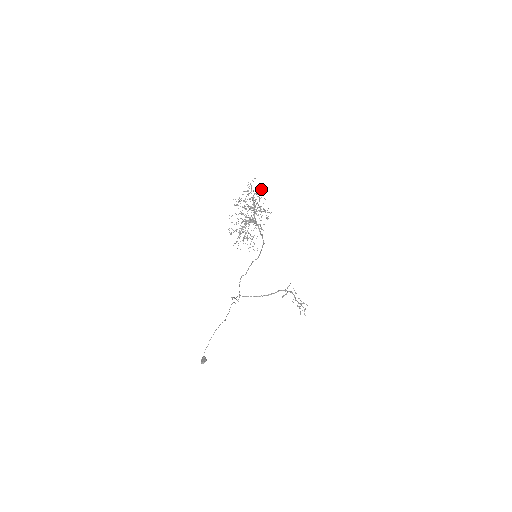
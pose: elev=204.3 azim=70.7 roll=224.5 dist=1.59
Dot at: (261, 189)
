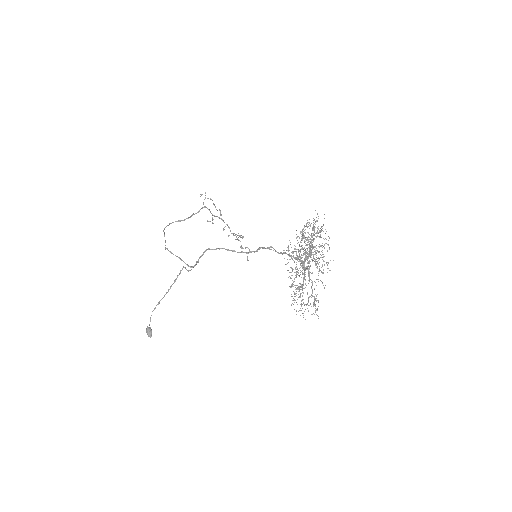
Dot at: (316, 221)
